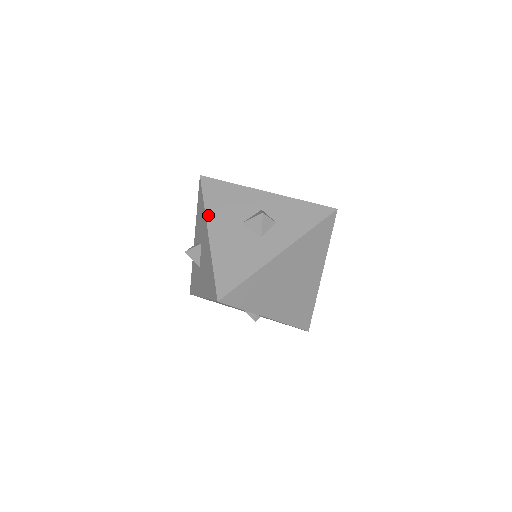
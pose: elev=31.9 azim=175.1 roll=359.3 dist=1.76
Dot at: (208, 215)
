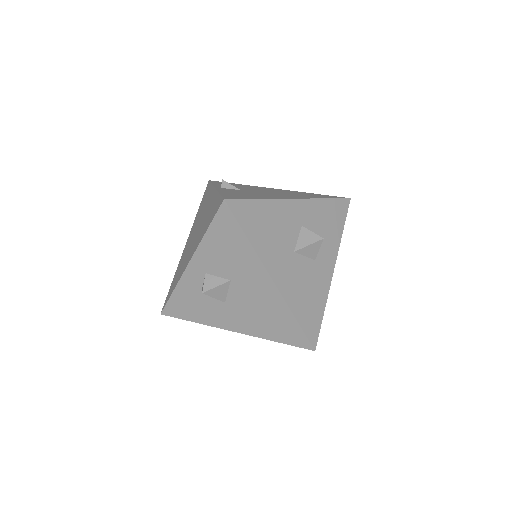
Dot at: (262, 257)
